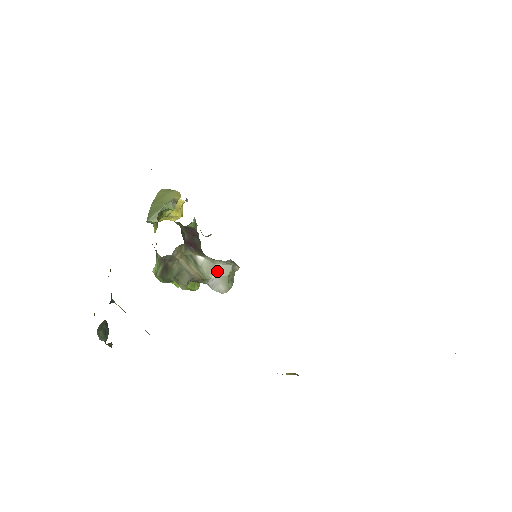
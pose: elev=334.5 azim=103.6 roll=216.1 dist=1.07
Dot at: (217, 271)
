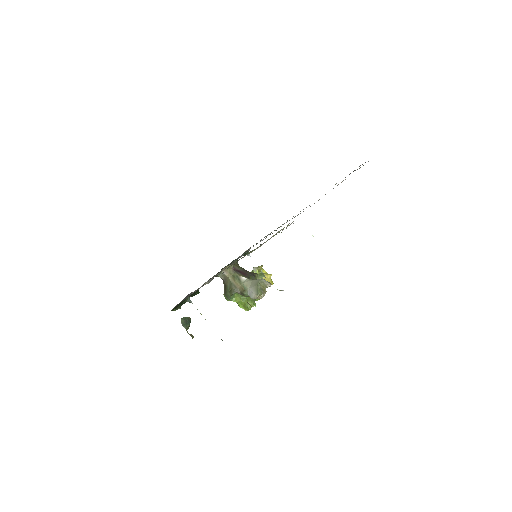
Dot at: (252, 284)
